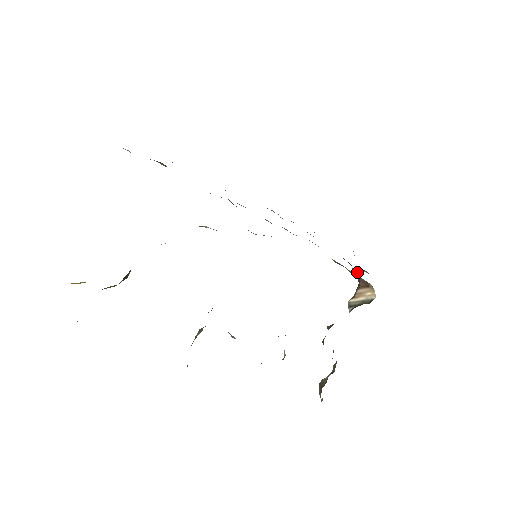
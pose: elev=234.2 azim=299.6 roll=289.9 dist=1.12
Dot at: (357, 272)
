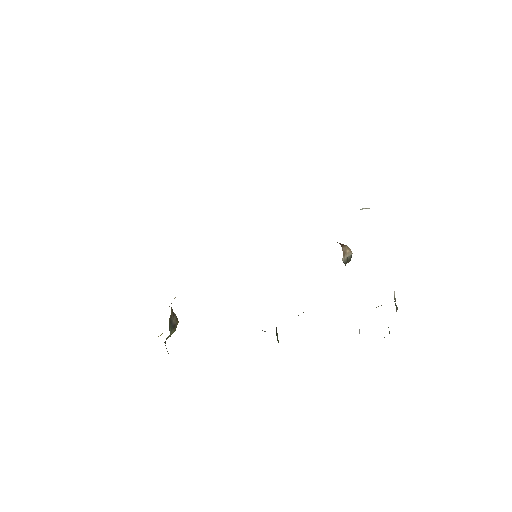
Dot at: occluded
